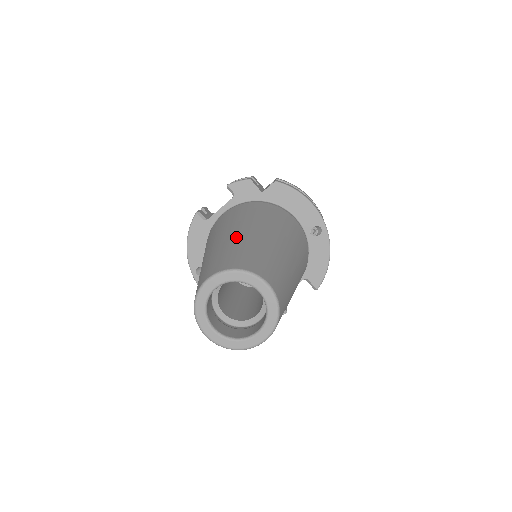
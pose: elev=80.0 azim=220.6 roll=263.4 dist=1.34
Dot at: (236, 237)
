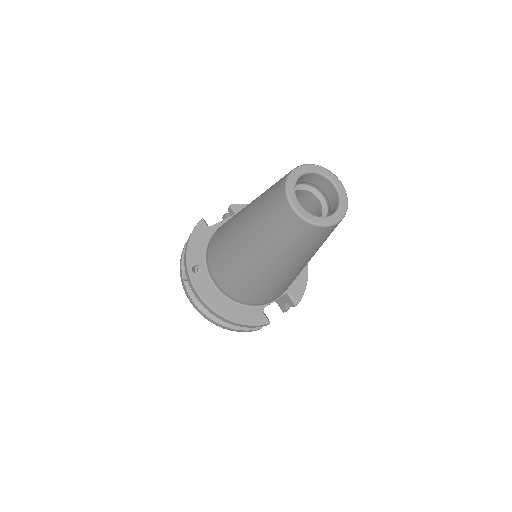
Dot at: occluded
